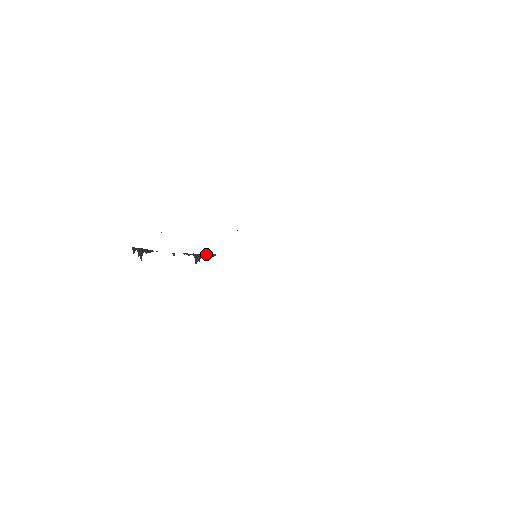
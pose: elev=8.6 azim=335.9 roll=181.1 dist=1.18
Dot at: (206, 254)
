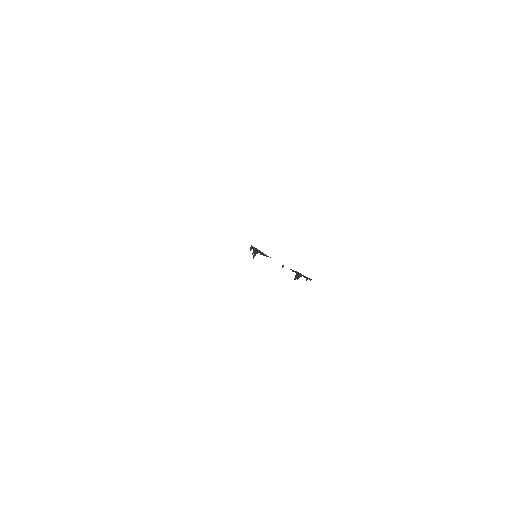
Dot at: (305, 276)
